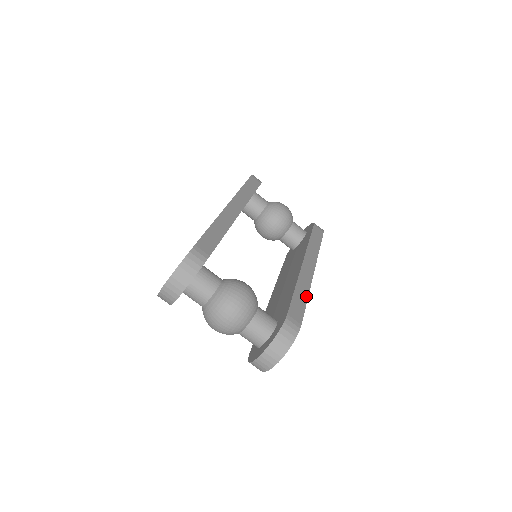
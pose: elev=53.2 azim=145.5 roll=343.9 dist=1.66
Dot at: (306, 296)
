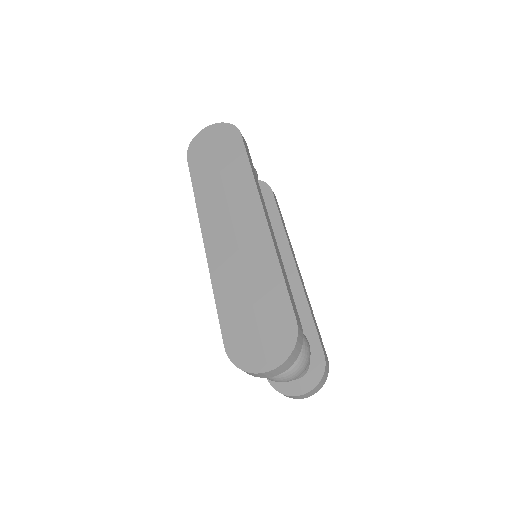
Dot at: occluded
